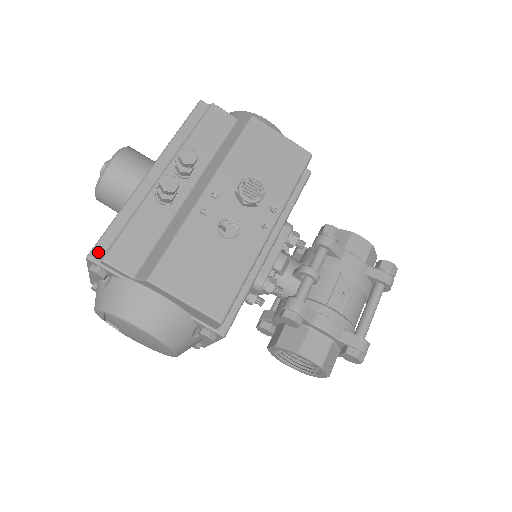
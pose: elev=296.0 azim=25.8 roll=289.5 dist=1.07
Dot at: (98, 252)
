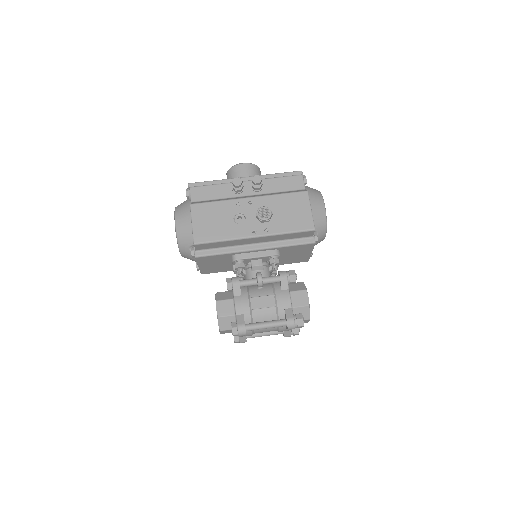
Dot at: (194, 185)
